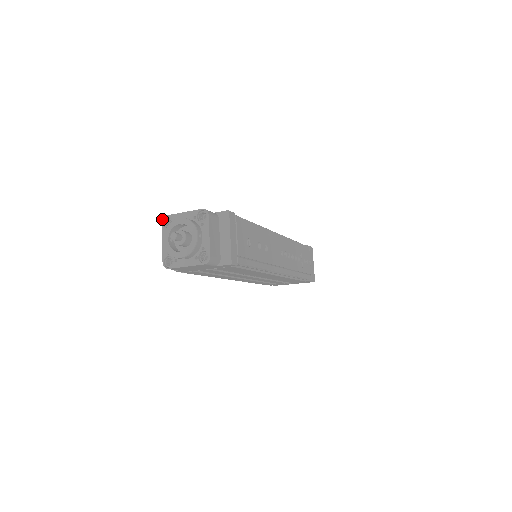
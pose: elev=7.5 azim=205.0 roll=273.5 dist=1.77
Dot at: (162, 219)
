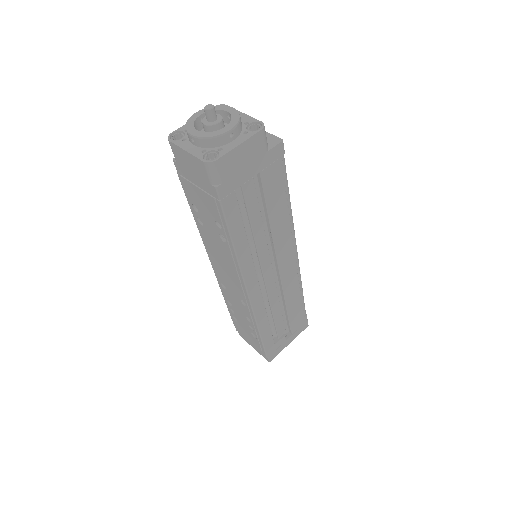
Dot at: occluded
